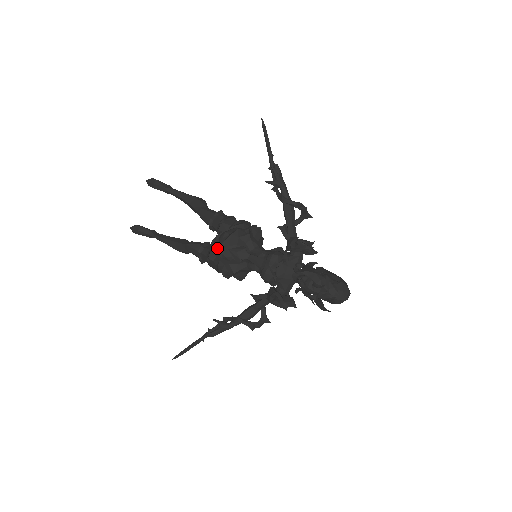
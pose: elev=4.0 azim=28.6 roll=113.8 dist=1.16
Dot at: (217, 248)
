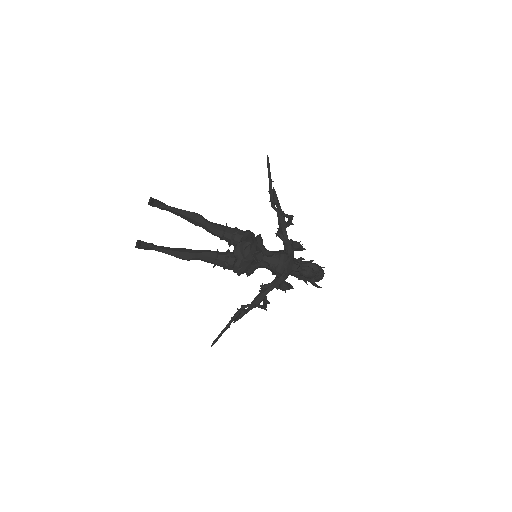
Dot at: (239, 254)
